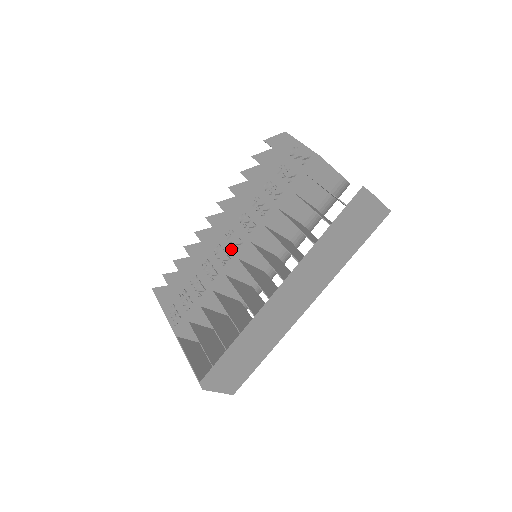
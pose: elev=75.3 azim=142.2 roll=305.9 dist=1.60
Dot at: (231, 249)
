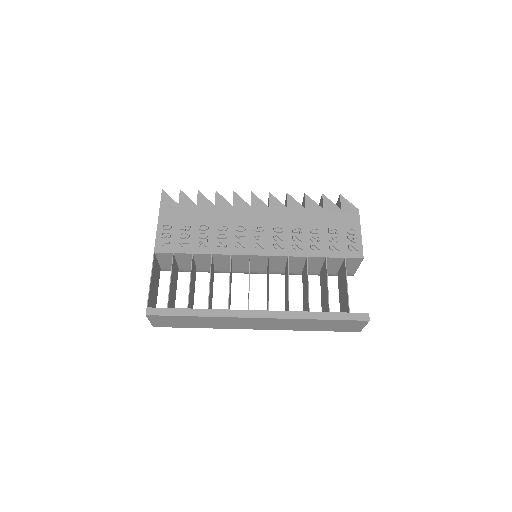
Dot at: (251, 242)
